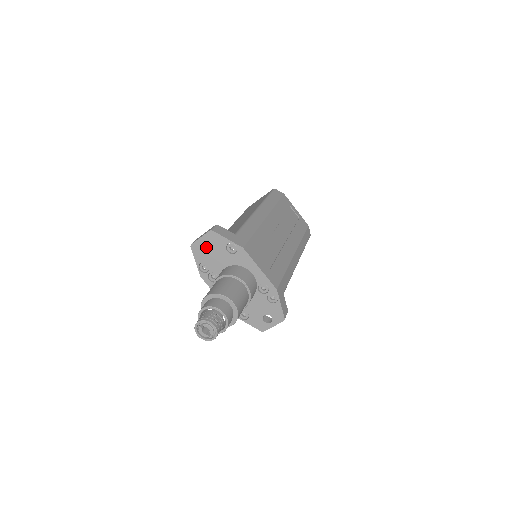
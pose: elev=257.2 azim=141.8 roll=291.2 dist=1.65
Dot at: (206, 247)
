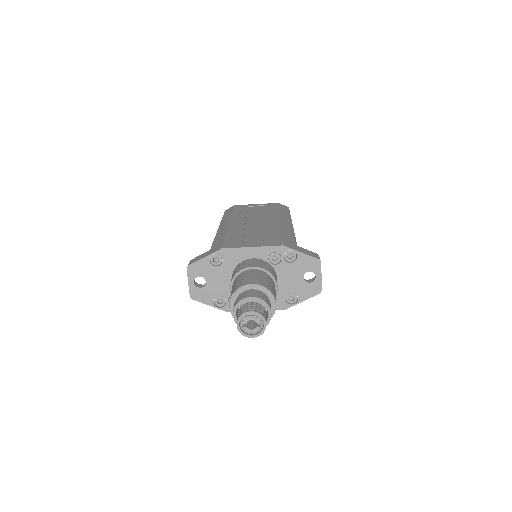
Dot at: occluded
